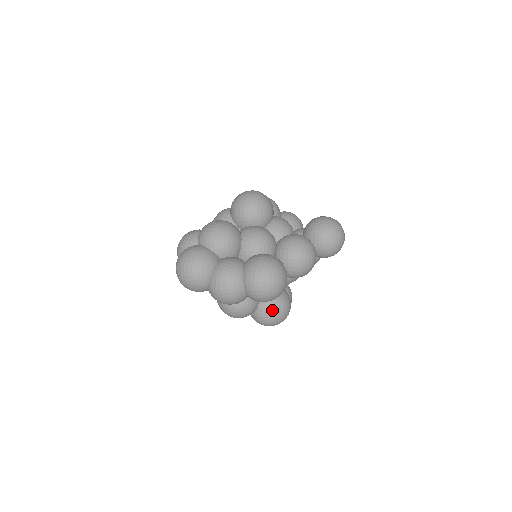
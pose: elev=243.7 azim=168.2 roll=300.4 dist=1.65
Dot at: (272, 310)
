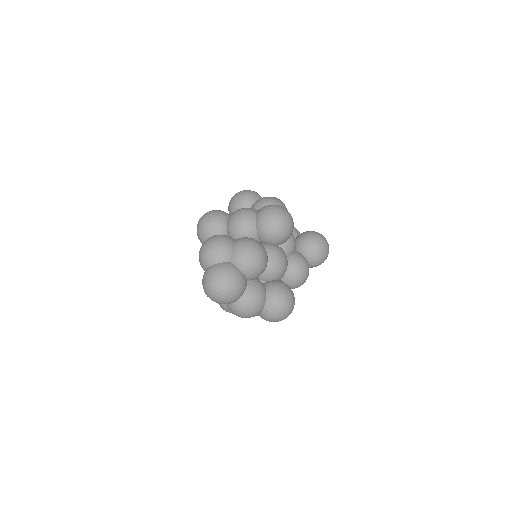
Dot at: occluded
